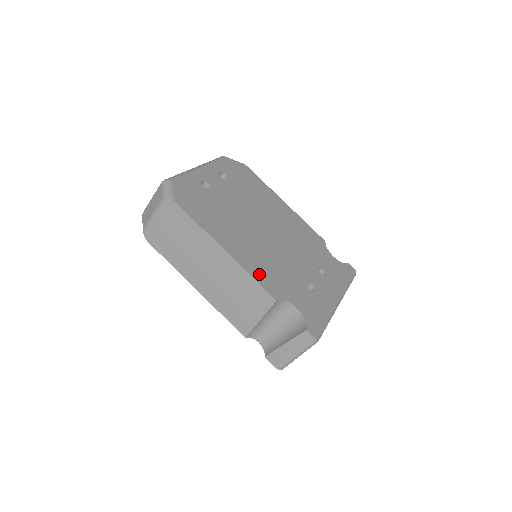
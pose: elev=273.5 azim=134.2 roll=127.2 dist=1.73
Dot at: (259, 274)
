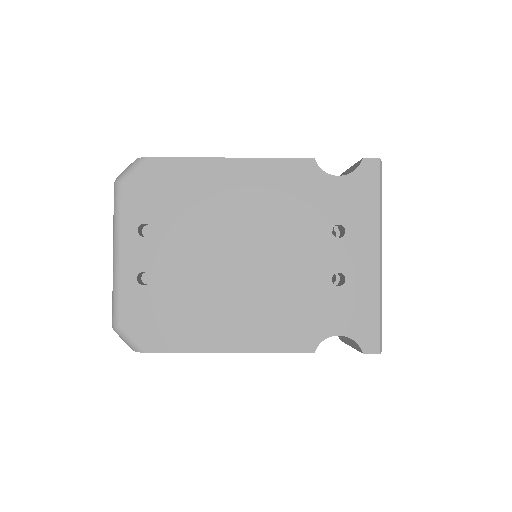
Dot at: (277, 340)
